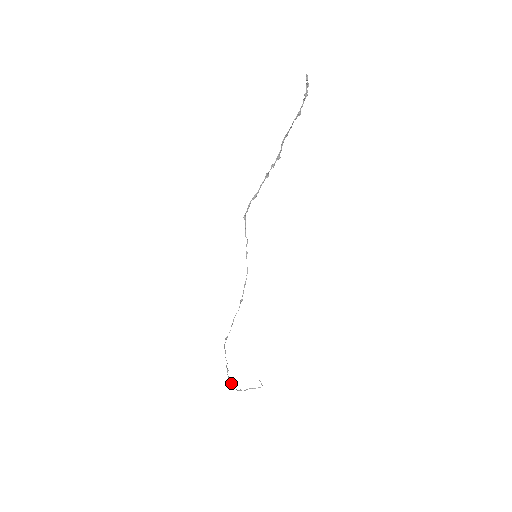
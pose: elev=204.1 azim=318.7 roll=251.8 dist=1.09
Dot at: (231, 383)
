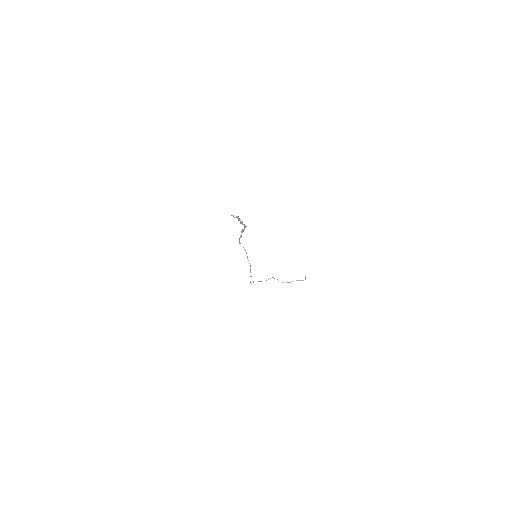
Dot at: occluded
